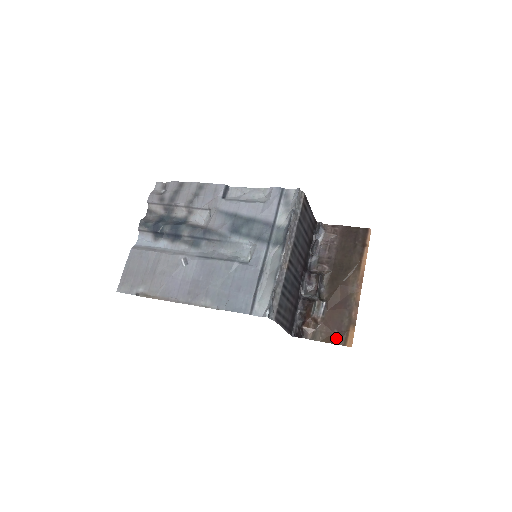
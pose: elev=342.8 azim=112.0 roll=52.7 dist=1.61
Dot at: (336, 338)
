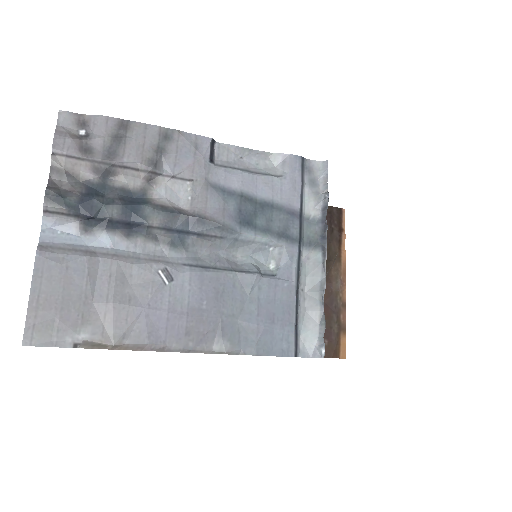
Dot at: (328, 350)
